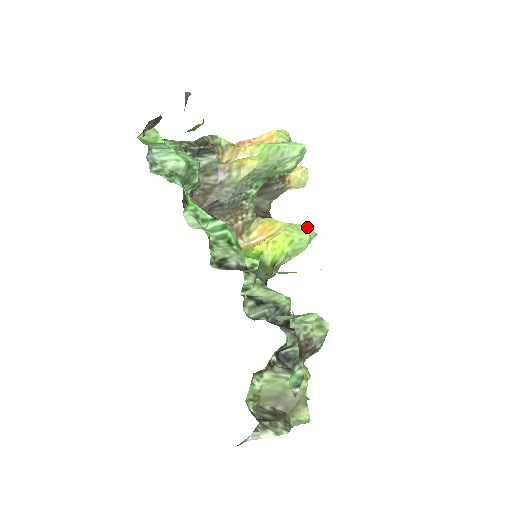
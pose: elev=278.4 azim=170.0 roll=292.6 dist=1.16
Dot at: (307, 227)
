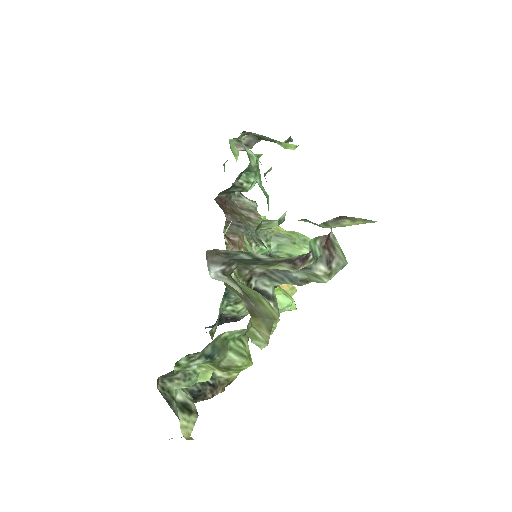
Dot at: occluded
